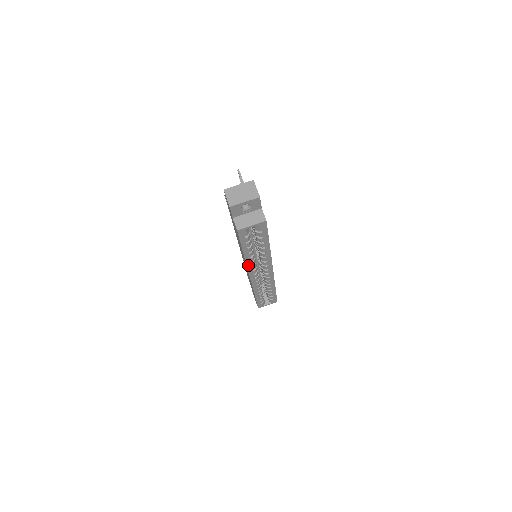
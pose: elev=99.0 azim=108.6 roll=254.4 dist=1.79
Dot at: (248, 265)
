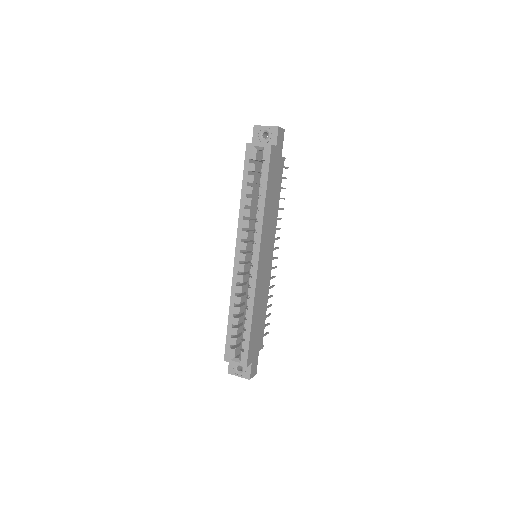
Dot at: (240, 223)
